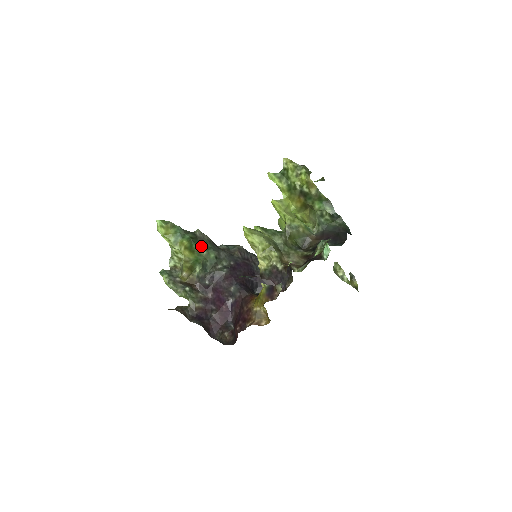
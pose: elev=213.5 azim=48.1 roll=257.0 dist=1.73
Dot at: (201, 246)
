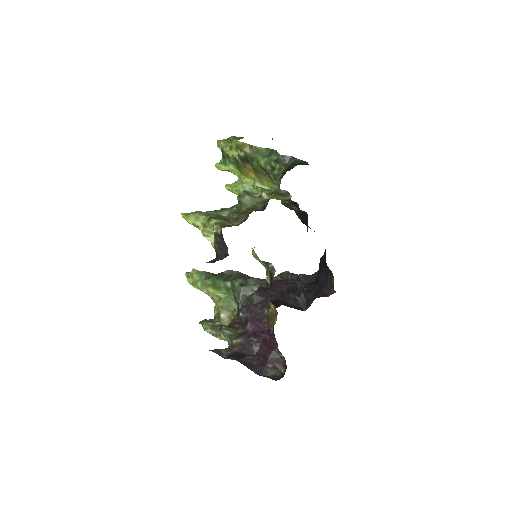
Dot at: (226, 280)
